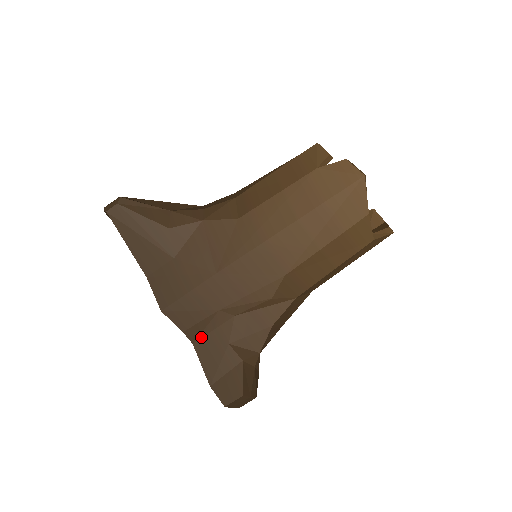
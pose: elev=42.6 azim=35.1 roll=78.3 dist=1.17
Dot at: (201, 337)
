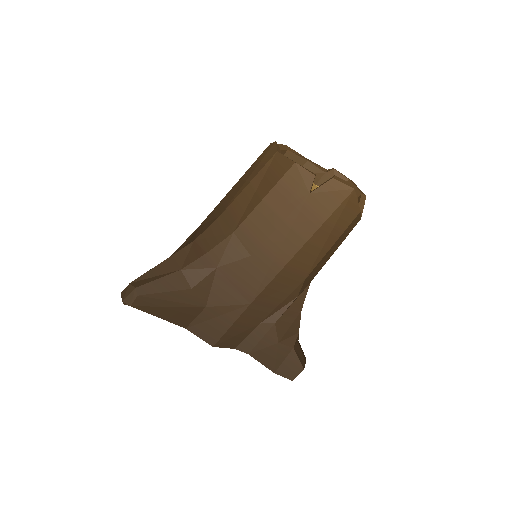
Dot at: (253, 347)
